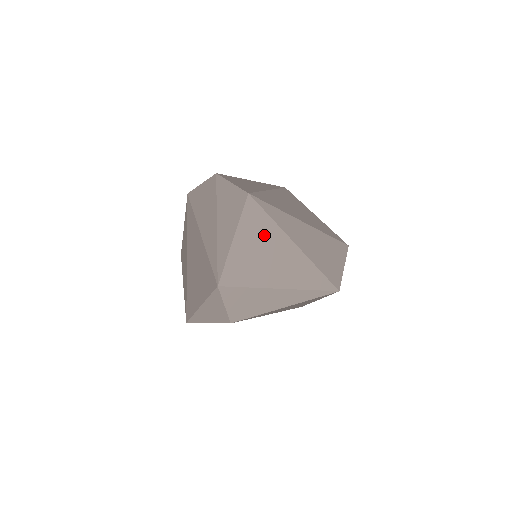
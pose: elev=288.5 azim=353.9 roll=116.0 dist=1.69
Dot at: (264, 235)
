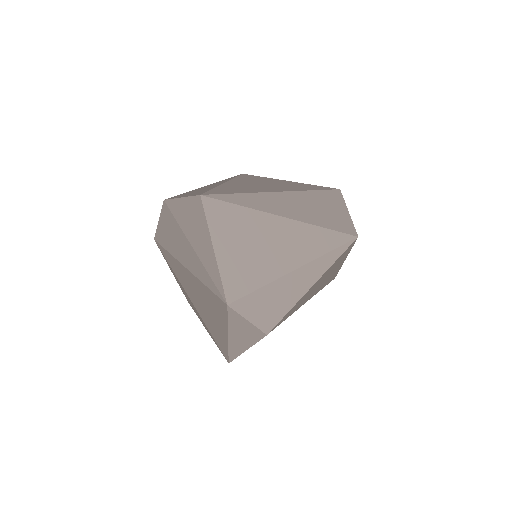
Dot at: (243, 226)
